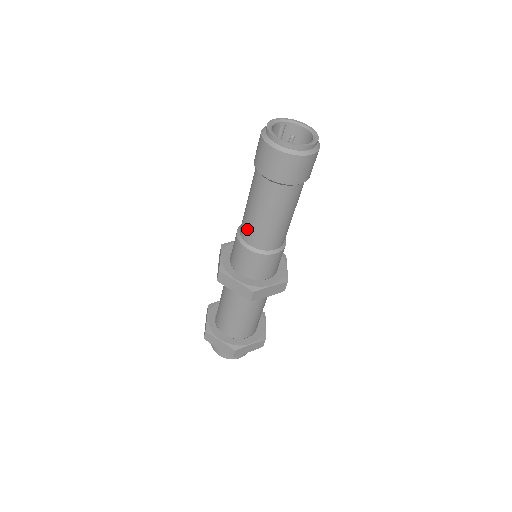
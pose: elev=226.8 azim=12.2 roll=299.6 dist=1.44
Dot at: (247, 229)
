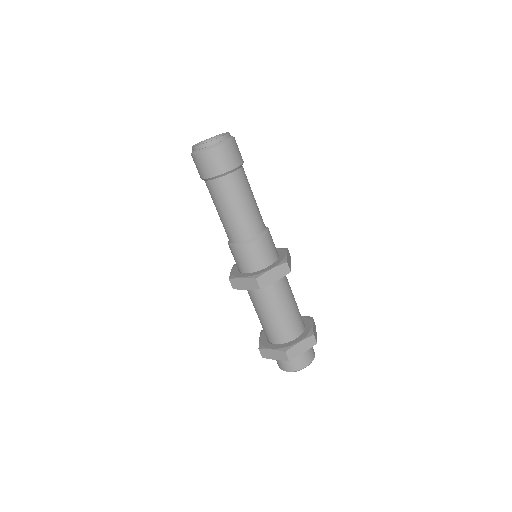
Dot at: (243, 228)
